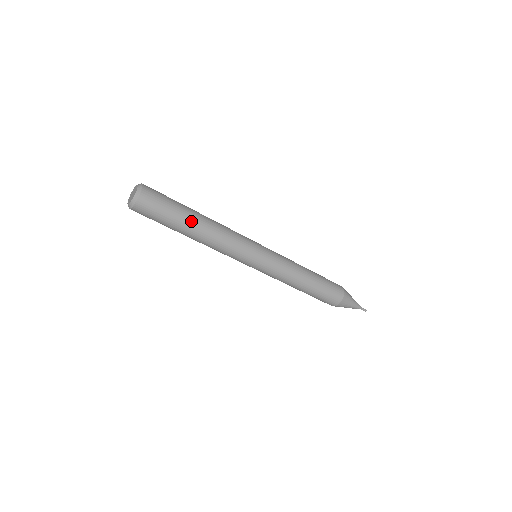
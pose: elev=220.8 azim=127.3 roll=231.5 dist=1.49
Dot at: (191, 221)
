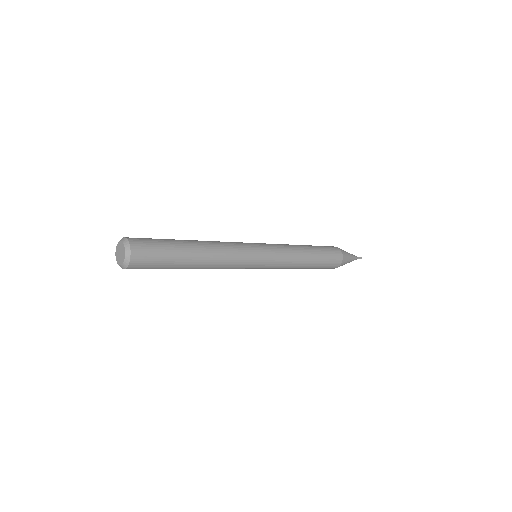
Dot at: occluded
